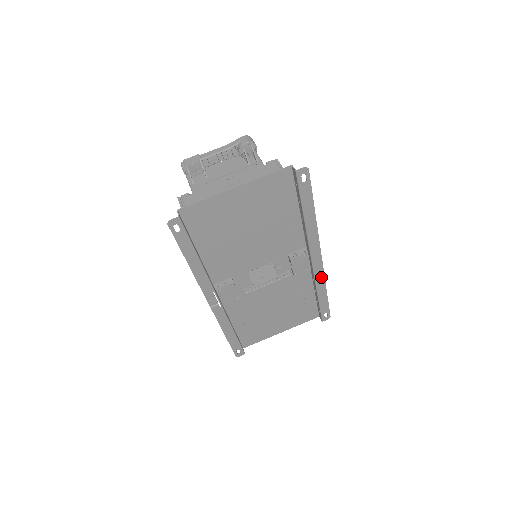
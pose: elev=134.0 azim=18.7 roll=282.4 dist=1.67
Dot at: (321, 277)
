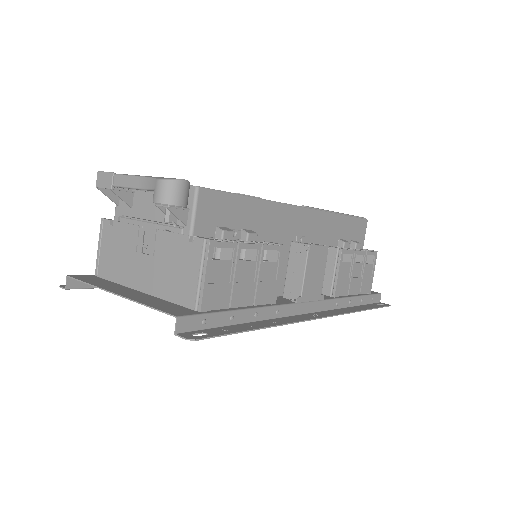
Dot at: (341, 312)
